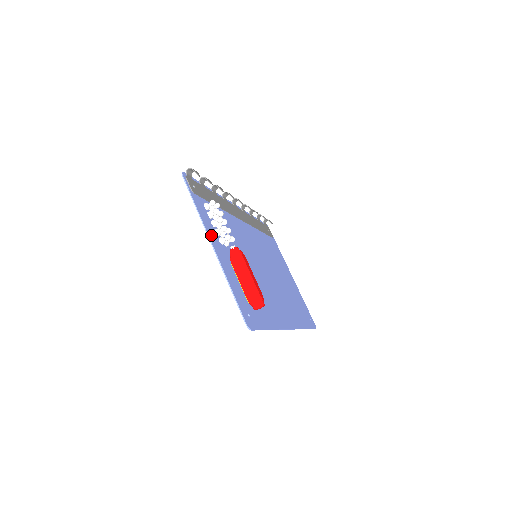
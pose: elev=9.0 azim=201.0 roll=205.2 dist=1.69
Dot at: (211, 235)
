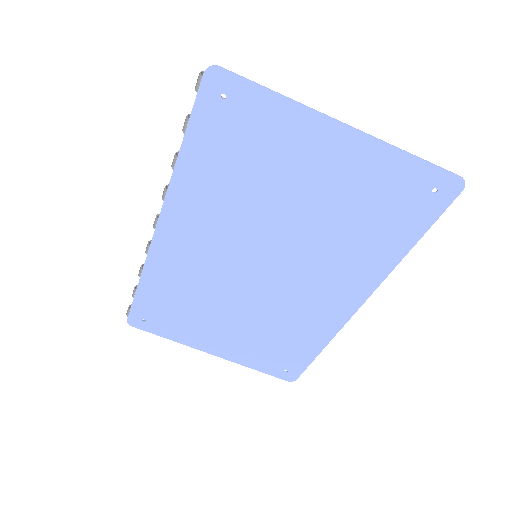
Dot at: (320, 125)
